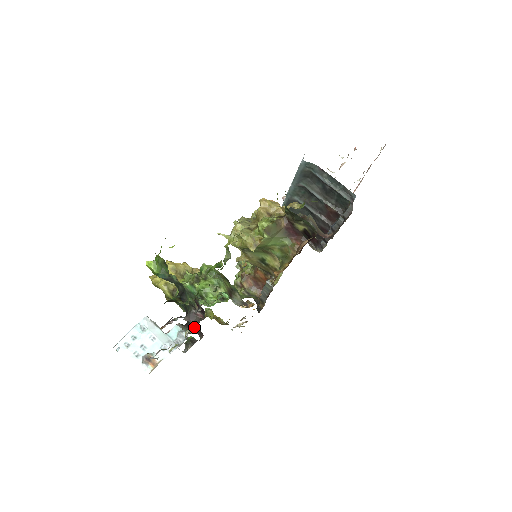
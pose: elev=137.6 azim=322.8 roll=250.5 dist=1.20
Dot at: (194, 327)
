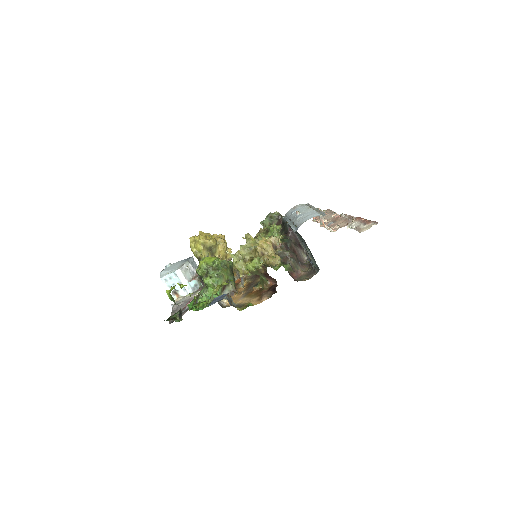
Dot at: occluded
